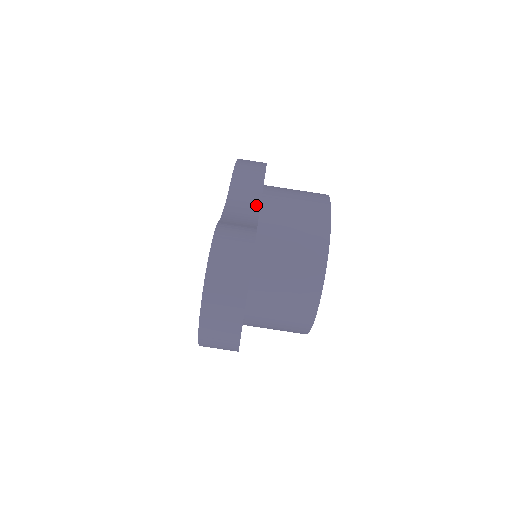
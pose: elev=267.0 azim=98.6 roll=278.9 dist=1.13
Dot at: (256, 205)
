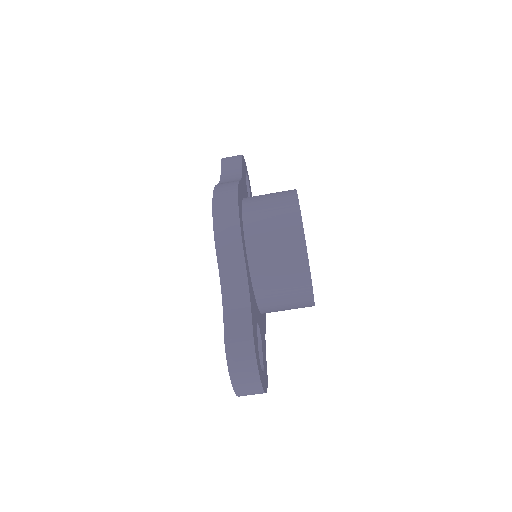
Dot at: (244, 281)
